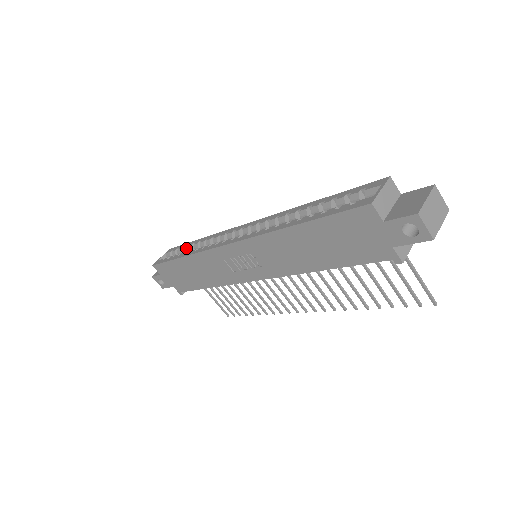
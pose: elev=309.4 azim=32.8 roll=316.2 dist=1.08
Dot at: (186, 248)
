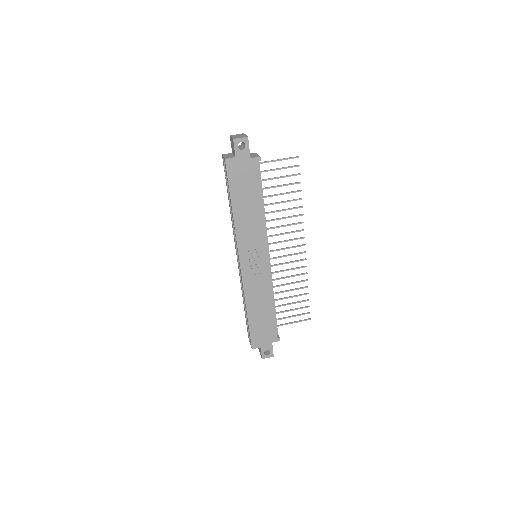
Dot at: (246, 315)
